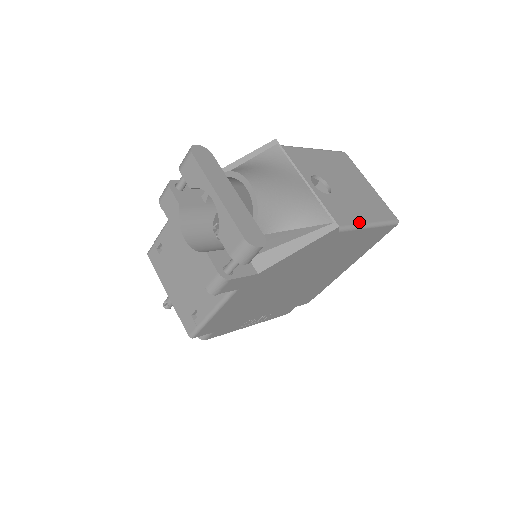
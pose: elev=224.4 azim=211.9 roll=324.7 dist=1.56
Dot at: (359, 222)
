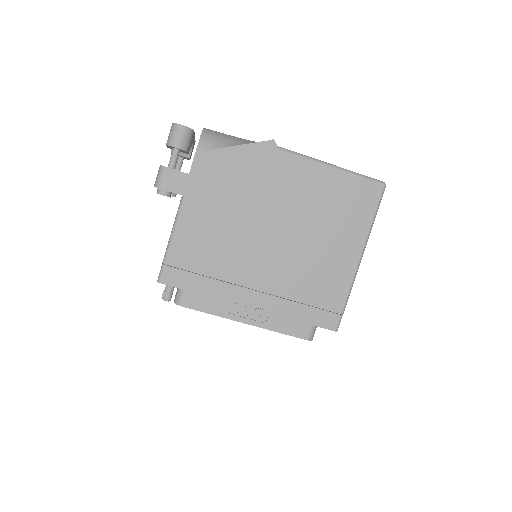
Dot at: (314, 158)
